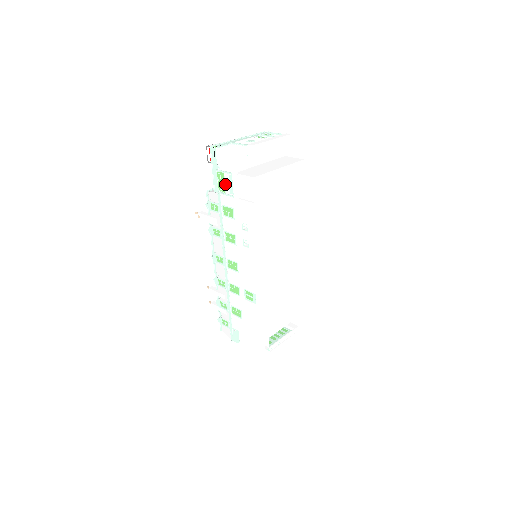
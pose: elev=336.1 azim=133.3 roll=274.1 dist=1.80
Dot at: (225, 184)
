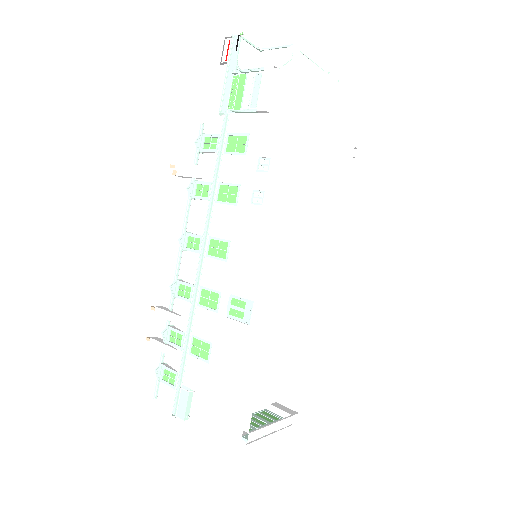
Dot at: (244, 93)
